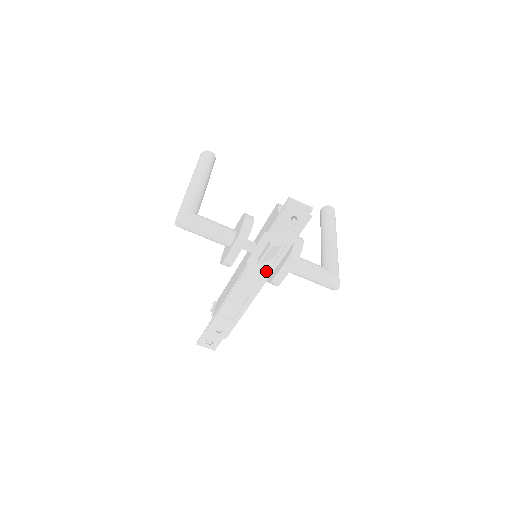
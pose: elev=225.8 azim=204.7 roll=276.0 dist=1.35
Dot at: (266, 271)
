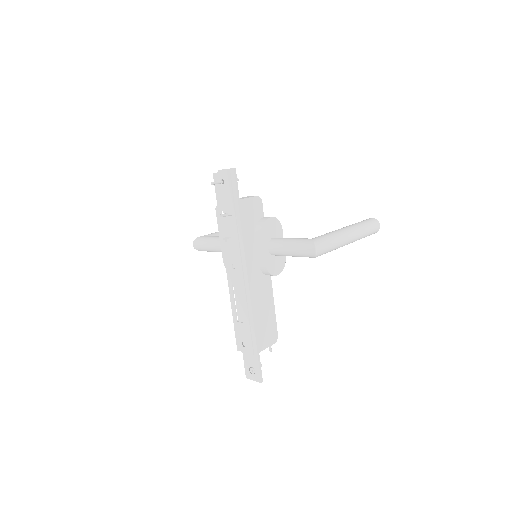
Dot at: (235, 247)
